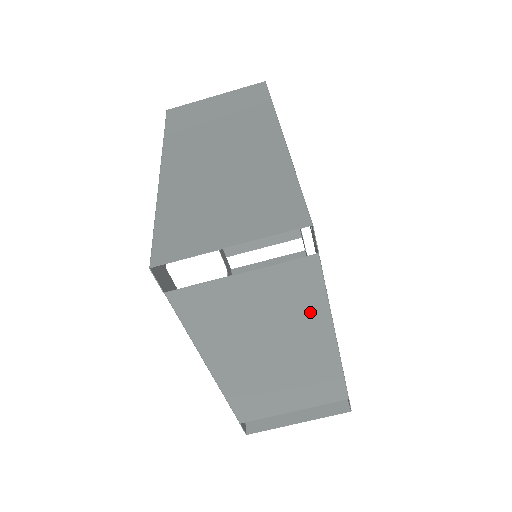
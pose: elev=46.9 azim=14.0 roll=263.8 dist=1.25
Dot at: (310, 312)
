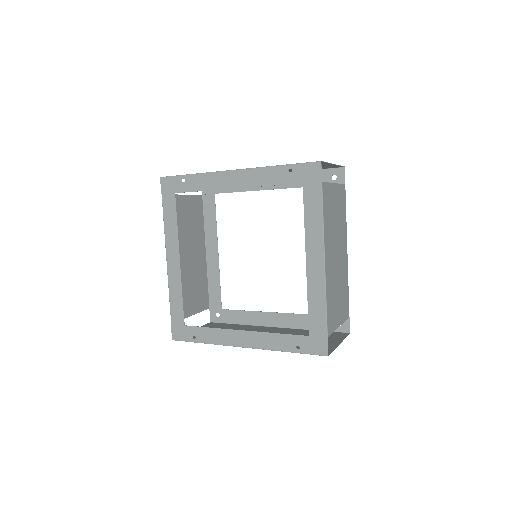
Dot at: (344, 224)
